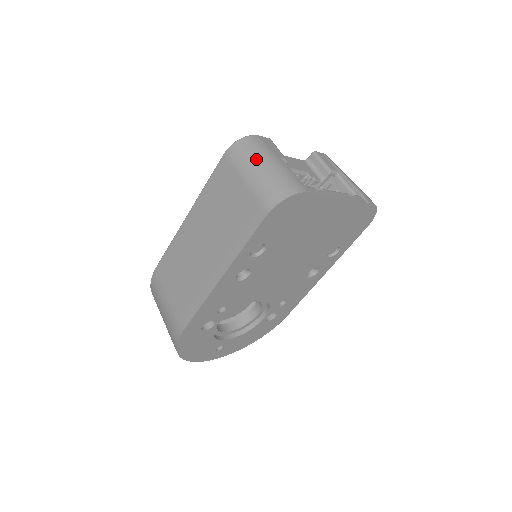
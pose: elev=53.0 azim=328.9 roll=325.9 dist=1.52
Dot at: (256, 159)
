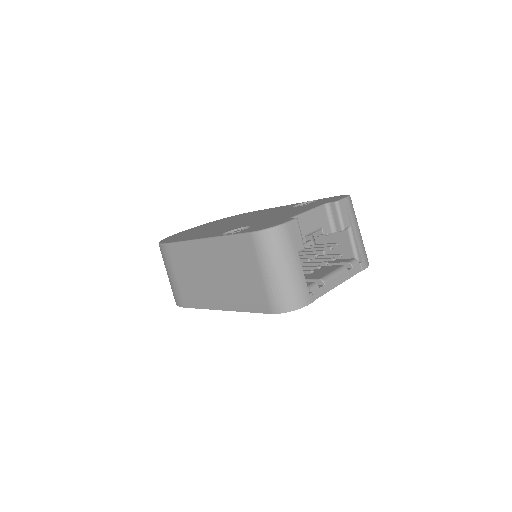
Dot at: (277, 260)
